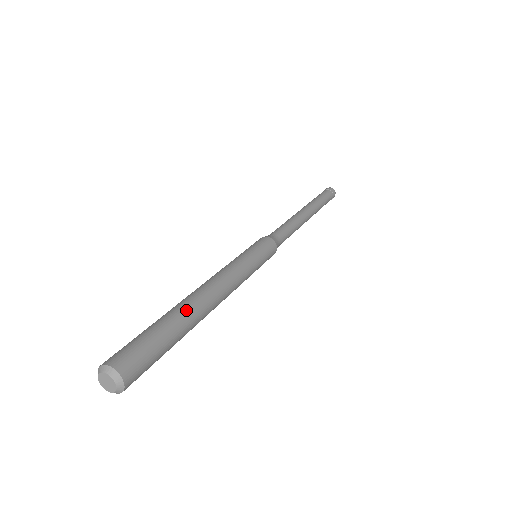
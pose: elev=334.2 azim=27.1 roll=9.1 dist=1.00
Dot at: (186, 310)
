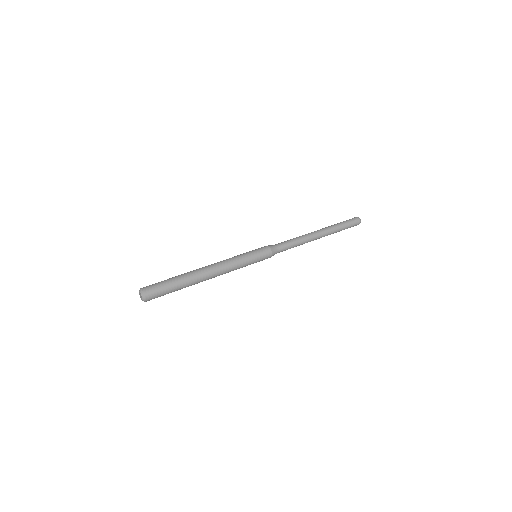
Dot at: (188, 274)
